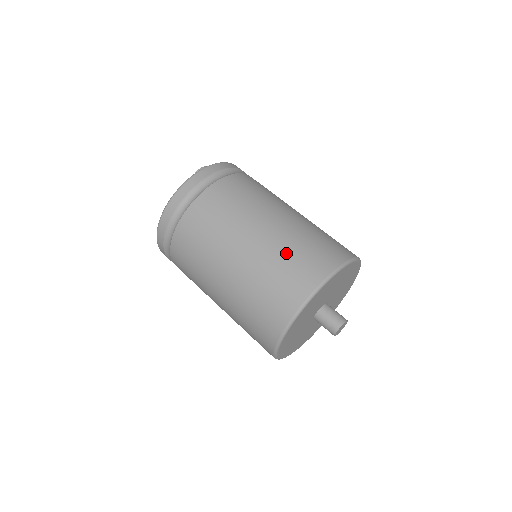
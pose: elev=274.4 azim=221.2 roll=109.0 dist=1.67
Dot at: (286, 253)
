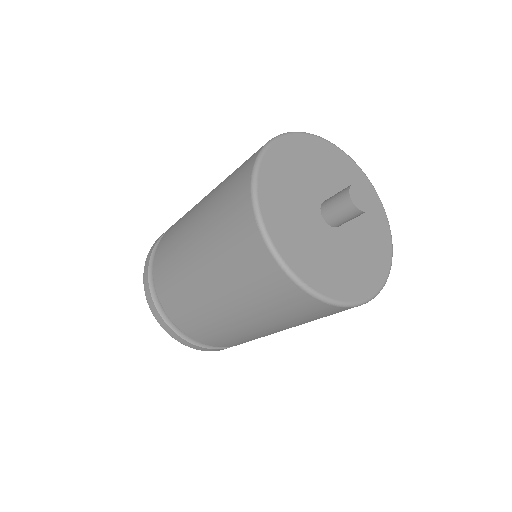
Dot at: (229, 176)
